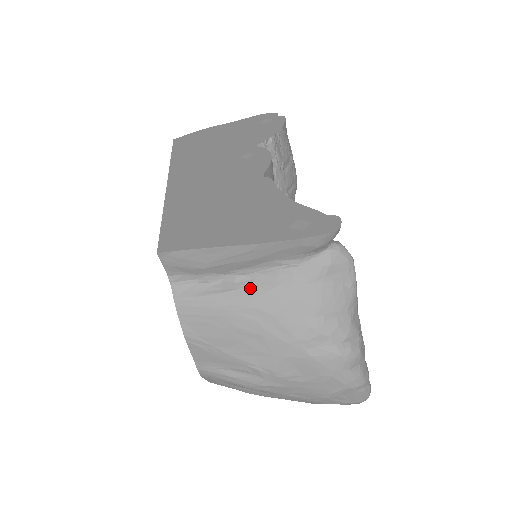
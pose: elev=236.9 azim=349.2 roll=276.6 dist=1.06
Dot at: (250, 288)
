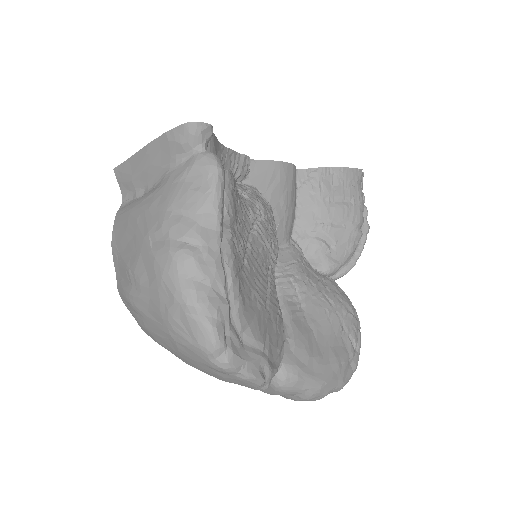
Dot at: (147, 194)
